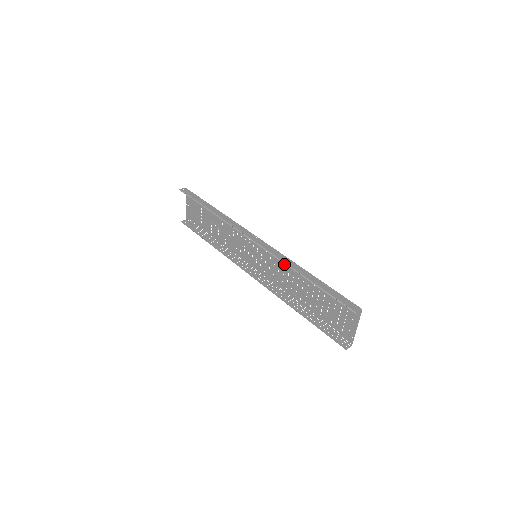
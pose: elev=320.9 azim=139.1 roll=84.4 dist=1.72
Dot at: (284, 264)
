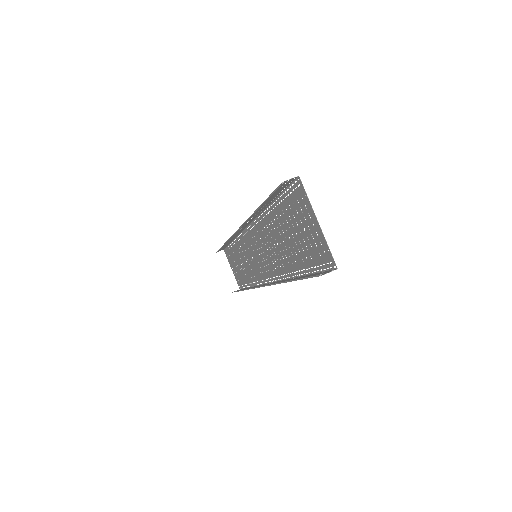
Dot at: (262, 231)
